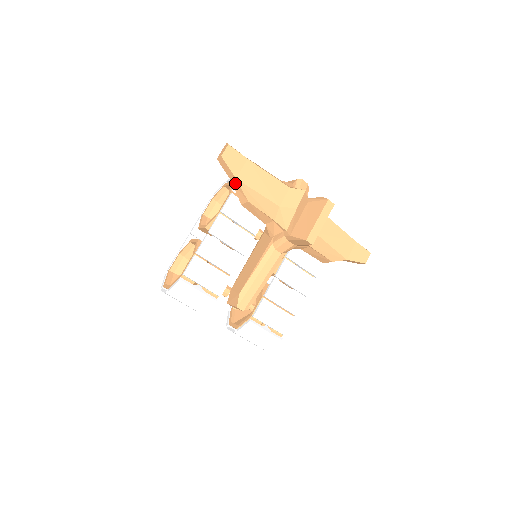
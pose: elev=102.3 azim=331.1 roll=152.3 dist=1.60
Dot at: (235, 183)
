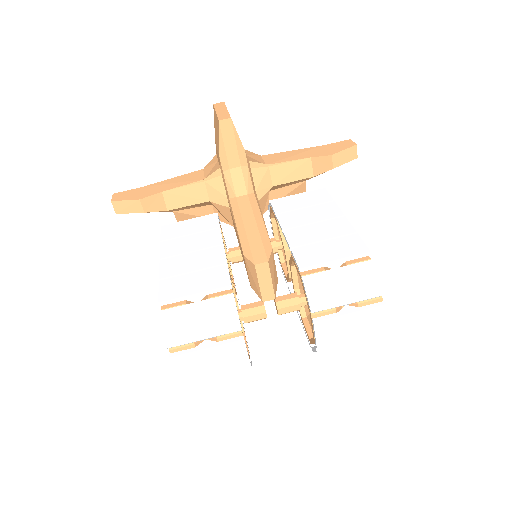
Dot at: (145, 206)
